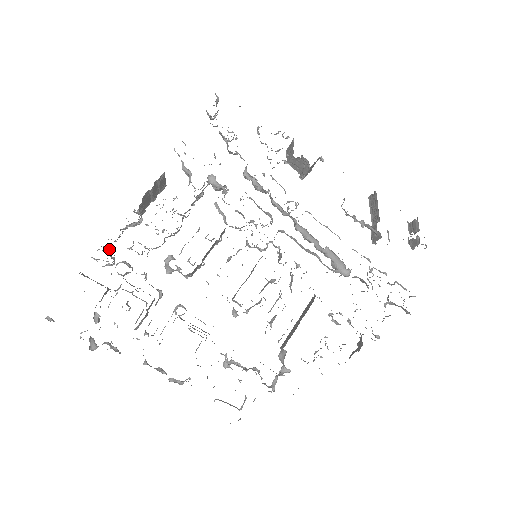
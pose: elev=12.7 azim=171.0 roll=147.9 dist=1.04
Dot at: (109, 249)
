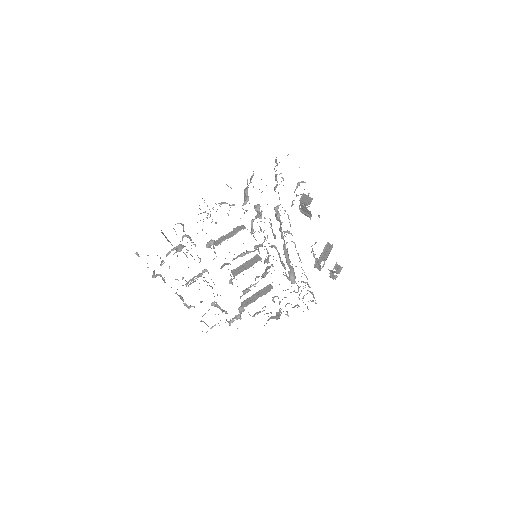
Dot at: occluded
